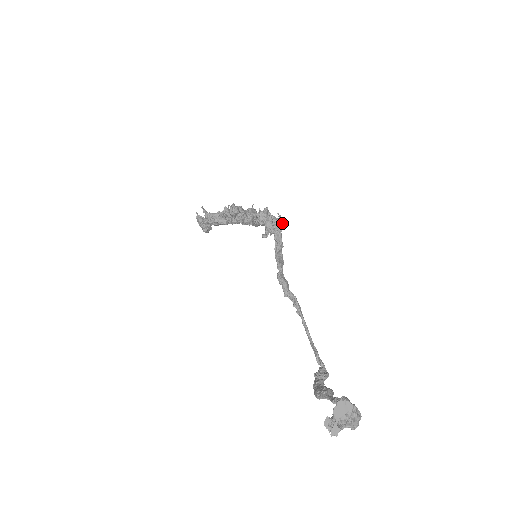
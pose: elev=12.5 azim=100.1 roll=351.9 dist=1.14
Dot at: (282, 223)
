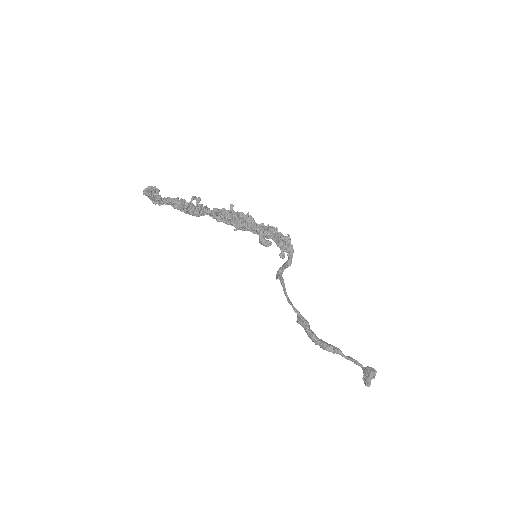
Dot at: (290, 241)
